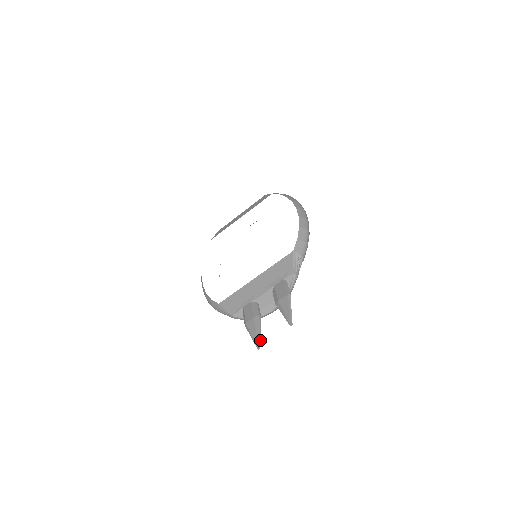
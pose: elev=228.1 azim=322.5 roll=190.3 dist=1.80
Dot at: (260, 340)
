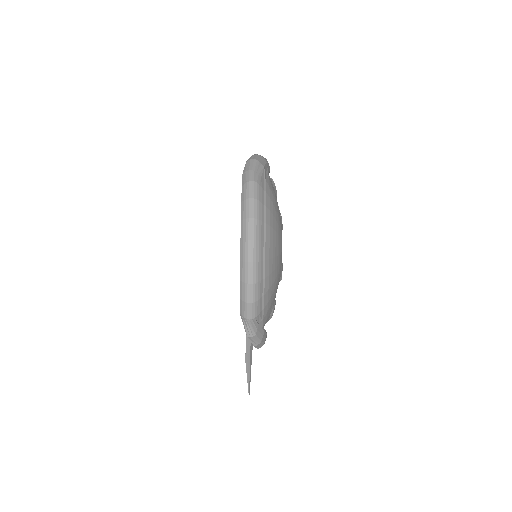
Dot at: occluded
